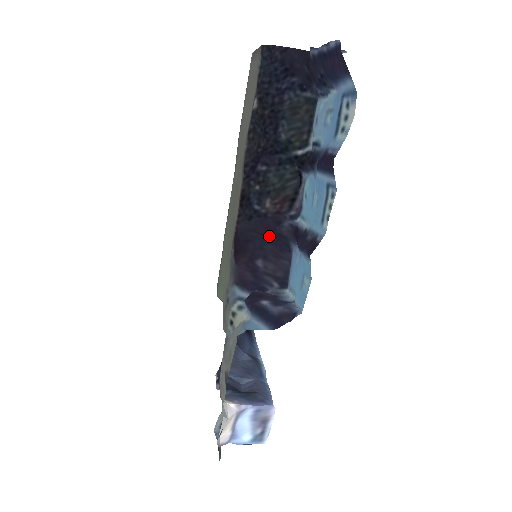
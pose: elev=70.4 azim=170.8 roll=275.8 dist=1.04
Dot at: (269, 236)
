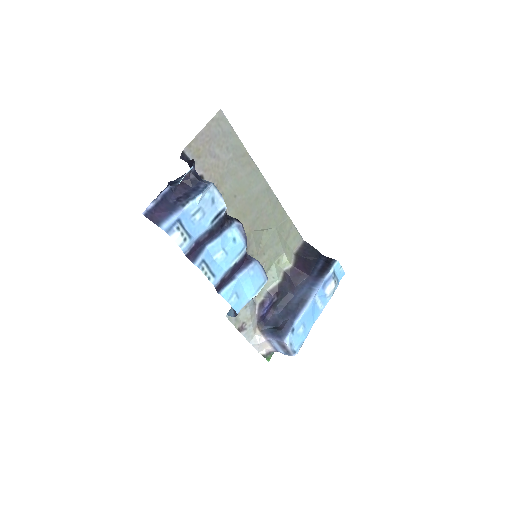
Dot at: occluded
